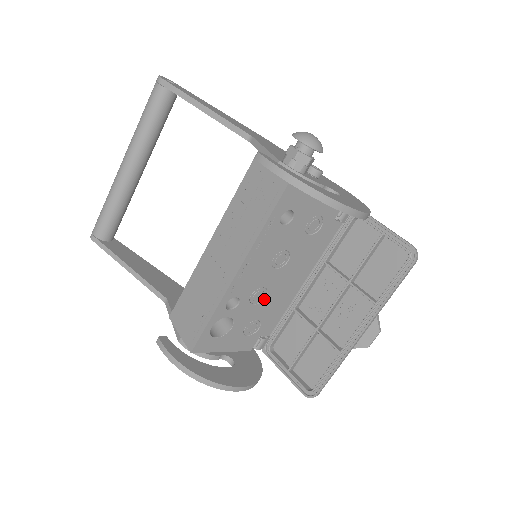
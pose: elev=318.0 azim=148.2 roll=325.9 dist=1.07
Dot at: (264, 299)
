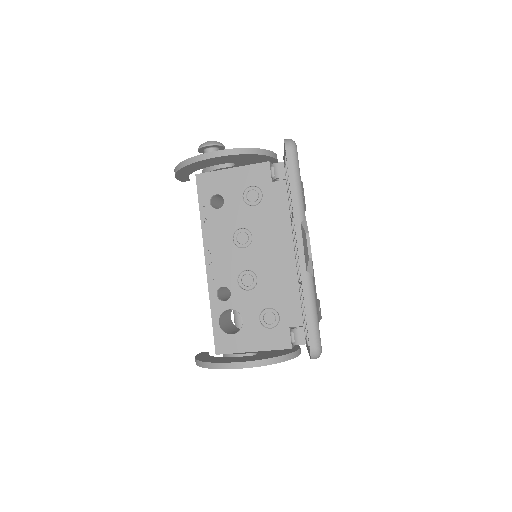
Dot at: (257, 282)
